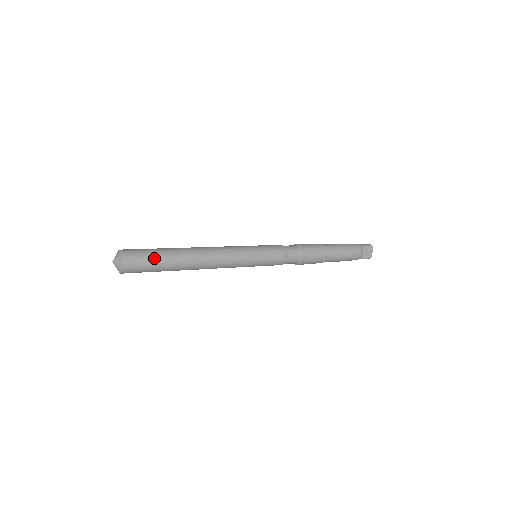
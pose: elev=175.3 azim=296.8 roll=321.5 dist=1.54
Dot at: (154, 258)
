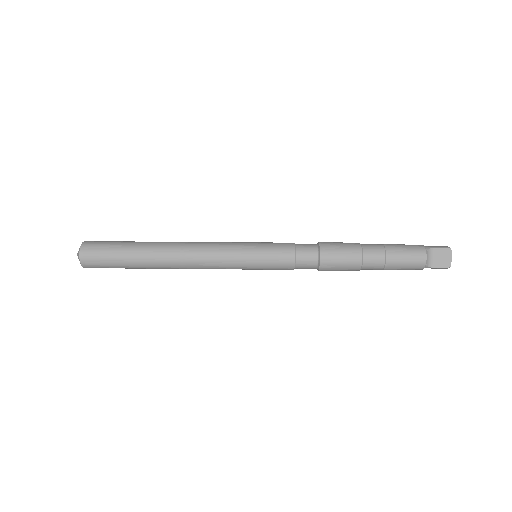
Dot at: (116, 250)
